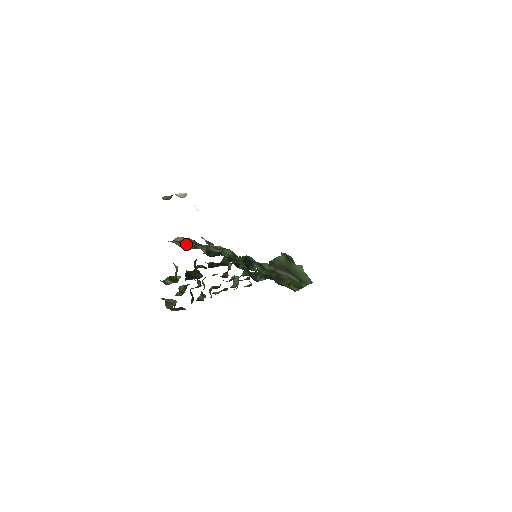
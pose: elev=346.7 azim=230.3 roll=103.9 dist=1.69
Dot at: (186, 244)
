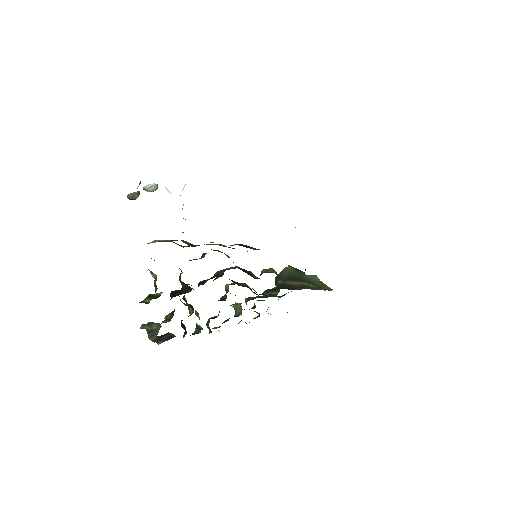
Dot at: (162, 241)
